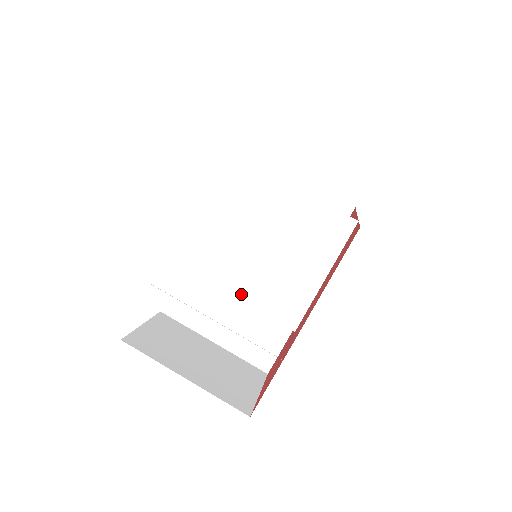
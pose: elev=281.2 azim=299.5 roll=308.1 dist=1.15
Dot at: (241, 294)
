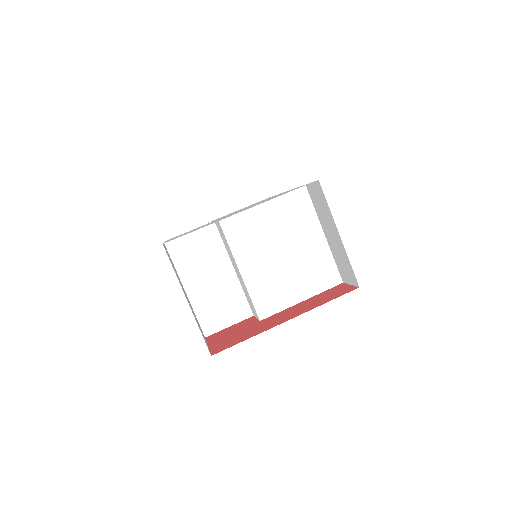
Dot at: (246, 273)
